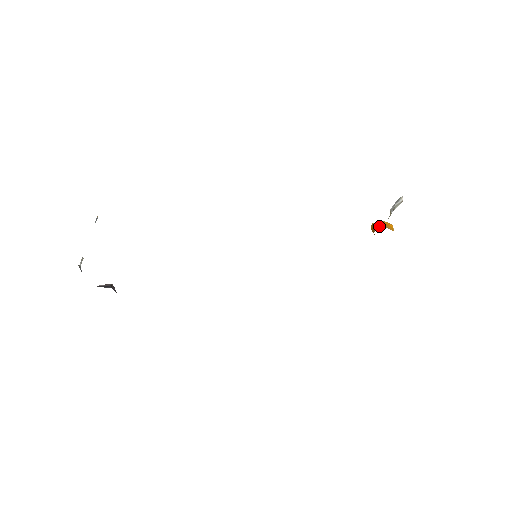
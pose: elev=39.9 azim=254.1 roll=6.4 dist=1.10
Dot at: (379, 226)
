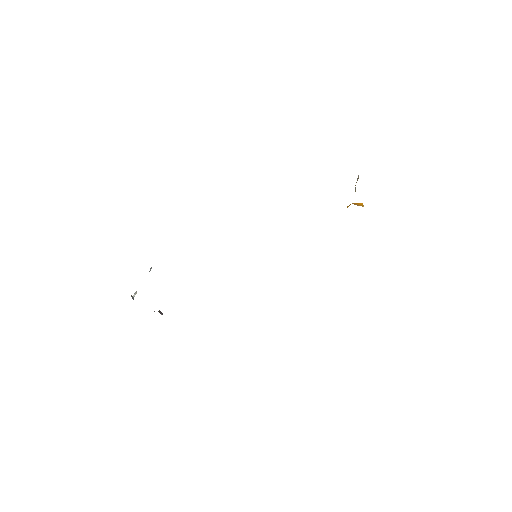
Dot at: (349, 205)
